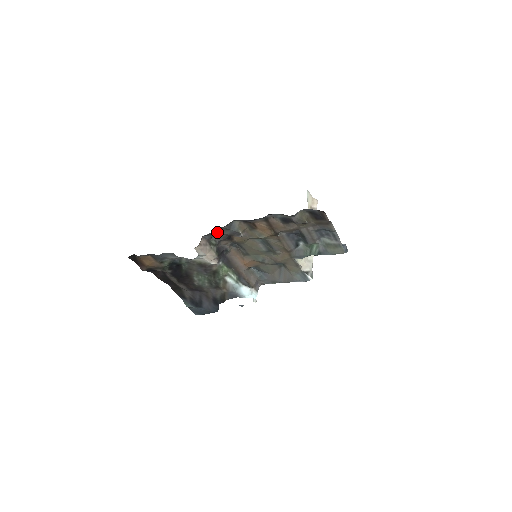
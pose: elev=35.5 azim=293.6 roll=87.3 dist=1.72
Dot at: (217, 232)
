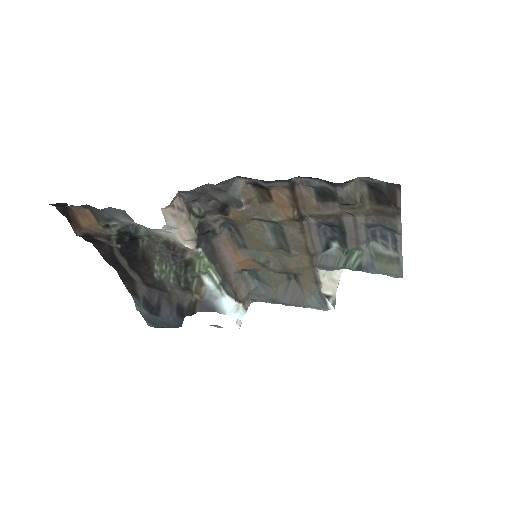
Dot at: (205, 193)
